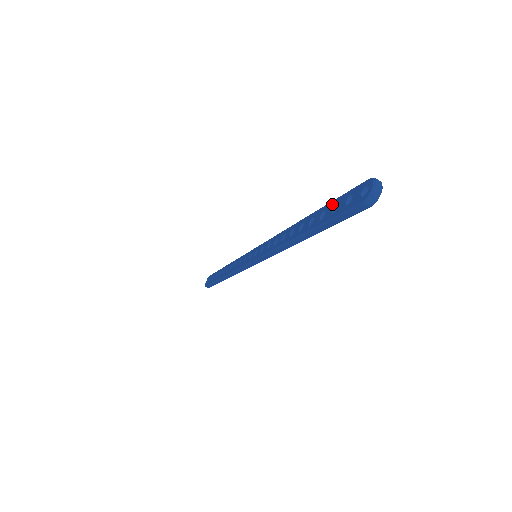
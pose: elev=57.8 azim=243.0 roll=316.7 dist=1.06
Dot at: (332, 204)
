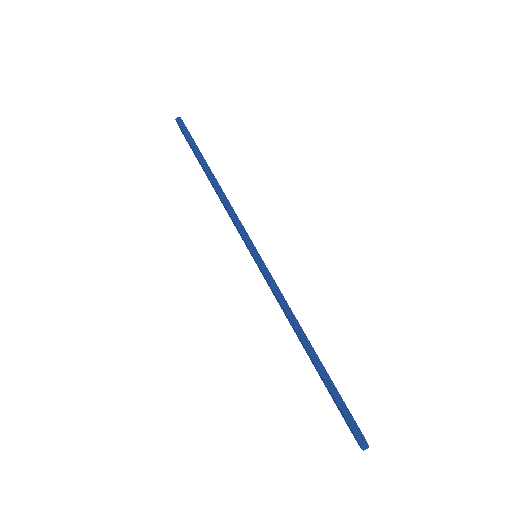
Dot at: occluded
